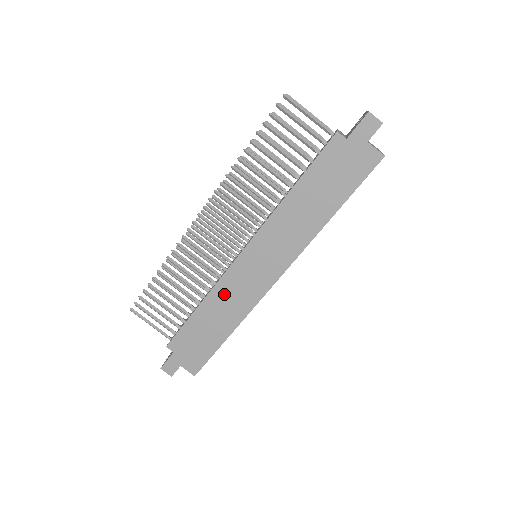
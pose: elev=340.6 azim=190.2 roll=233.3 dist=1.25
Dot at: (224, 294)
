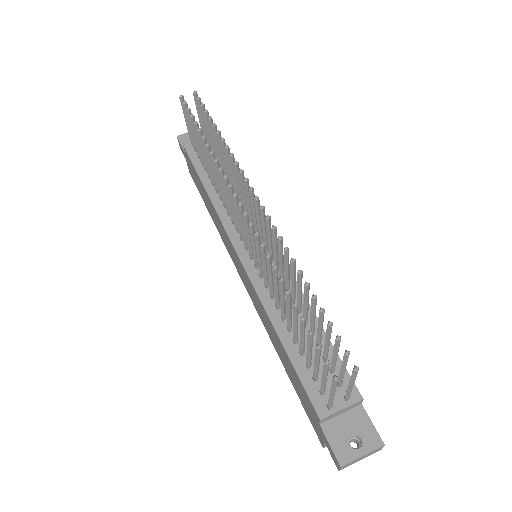
Dot at: (218, 221)
